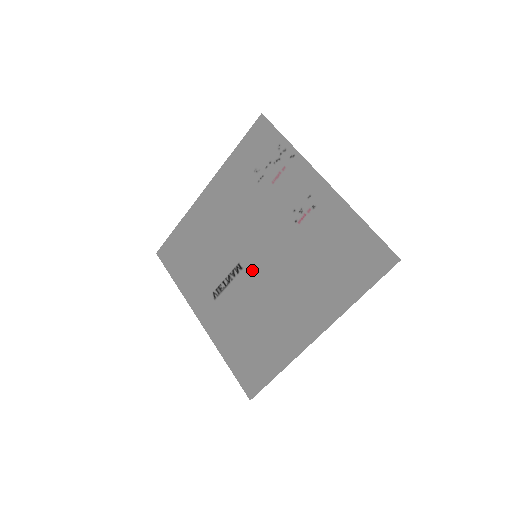
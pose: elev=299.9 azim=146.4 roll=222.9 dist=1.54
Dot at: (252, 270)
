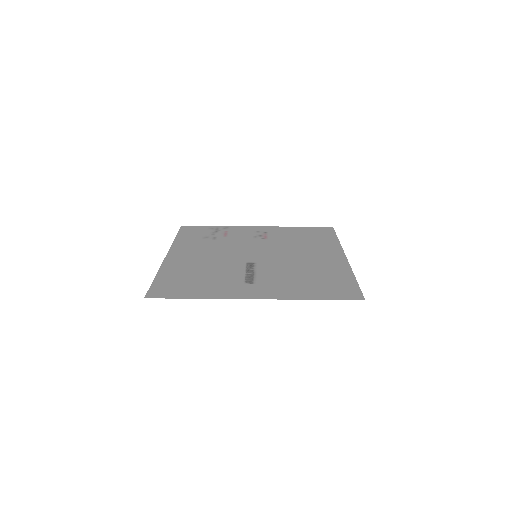
Dot at: (262, 260)
